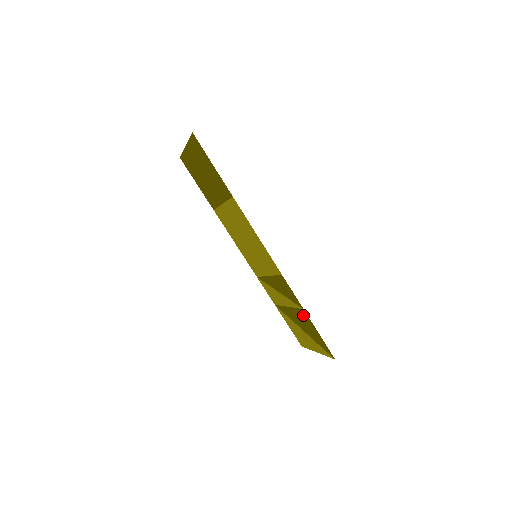
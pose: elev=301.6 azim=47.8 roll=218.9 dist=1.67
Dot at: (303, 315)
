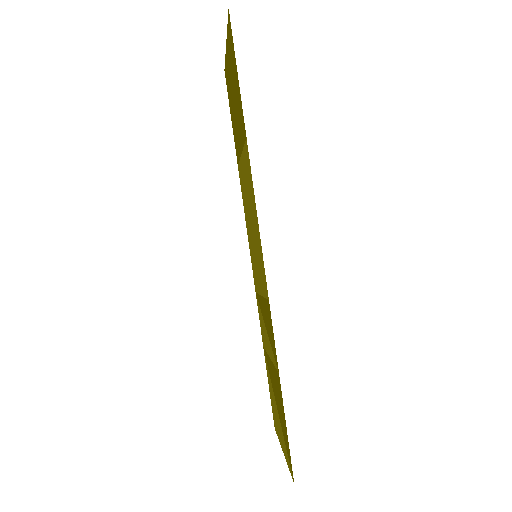
Dot at: (278, 383)
